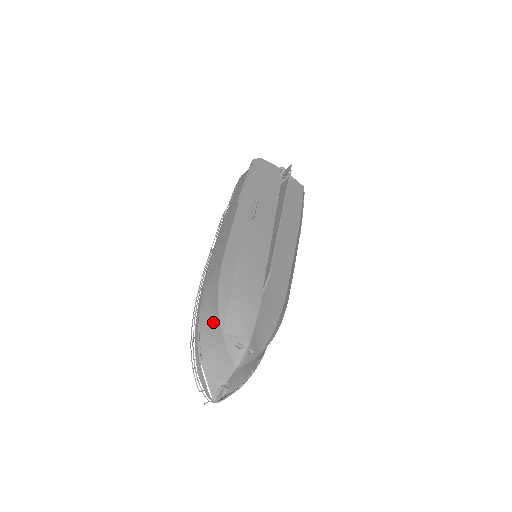
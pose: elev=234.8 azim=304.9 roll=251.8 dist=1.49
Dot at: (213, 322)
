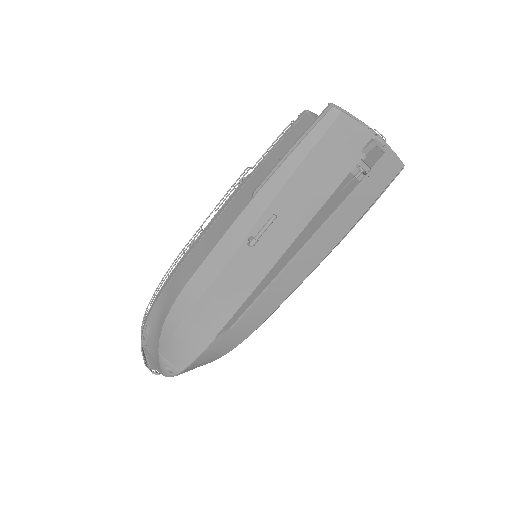
Dot at: (156, 333)
